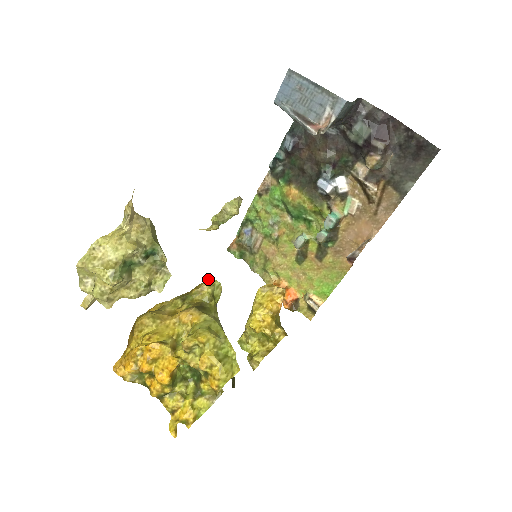
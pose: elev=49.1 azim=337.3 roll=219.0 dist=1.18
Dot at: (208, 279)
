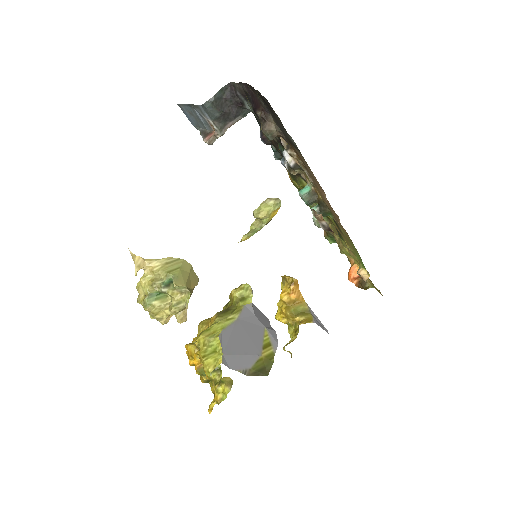
Dot at: (241, 284)
